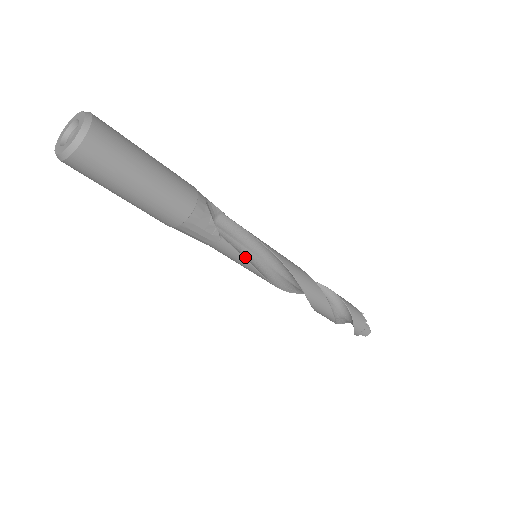
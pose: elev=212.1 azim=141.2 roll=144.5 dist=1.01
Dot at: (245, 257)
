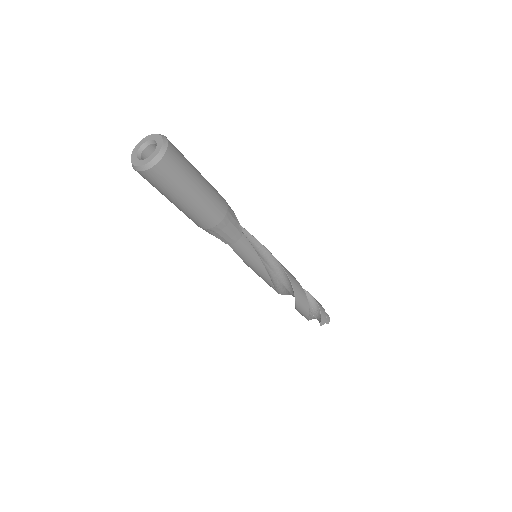
Dot at: (254, 253)
